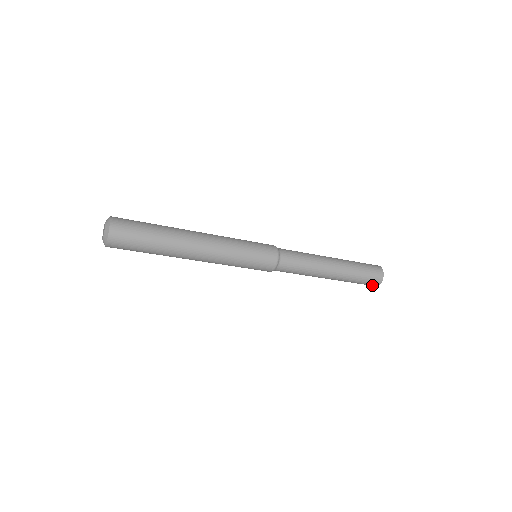
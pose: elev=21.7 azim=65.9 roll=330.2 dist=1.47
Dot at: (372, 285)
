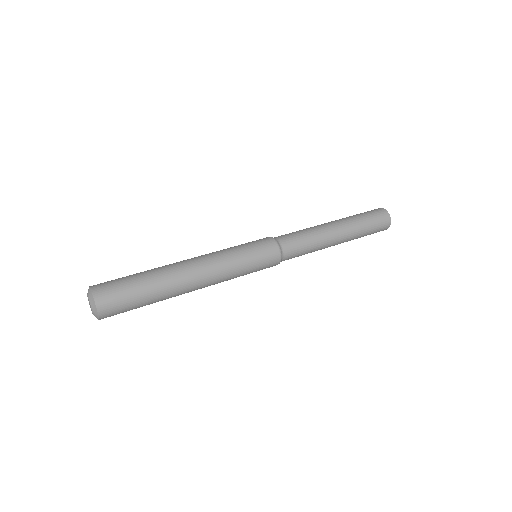
Dot at: occluded
